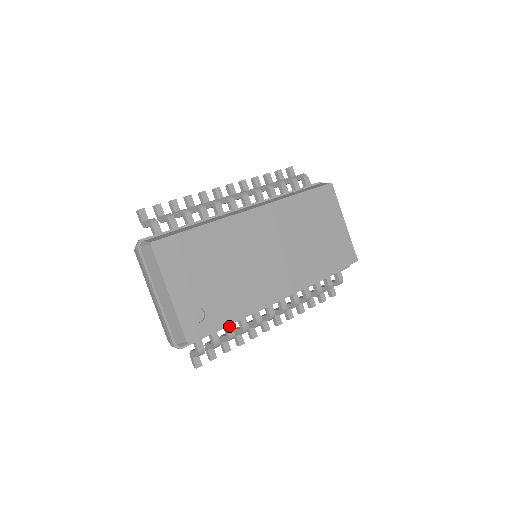
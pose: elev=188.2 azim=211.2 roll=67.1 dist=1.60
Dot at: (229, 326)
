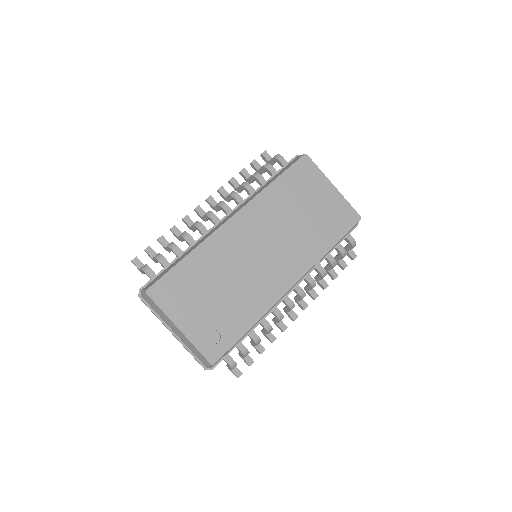
Dot at: (251, 332)
